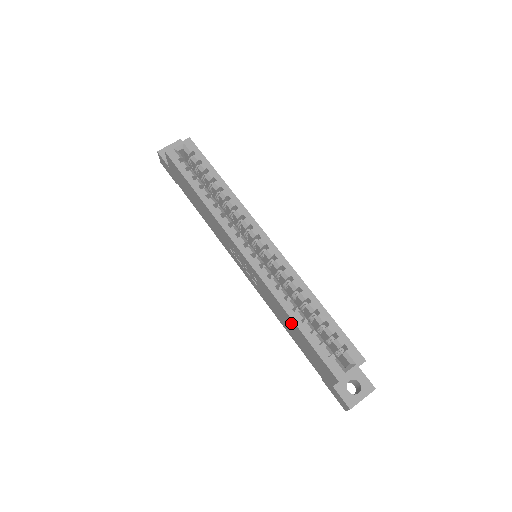
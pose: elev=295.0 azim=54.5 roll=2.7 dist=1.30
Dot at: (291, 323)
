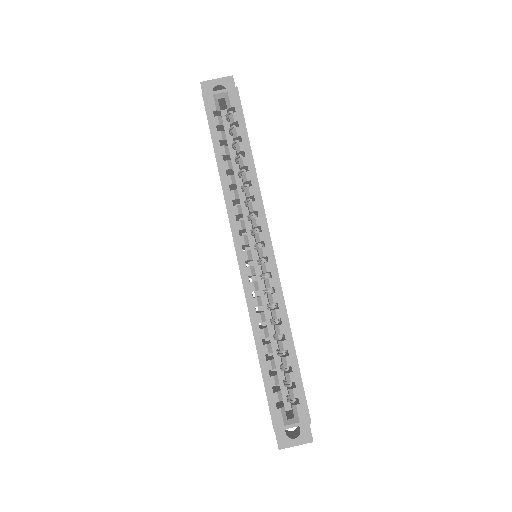
Dot at: occluded
